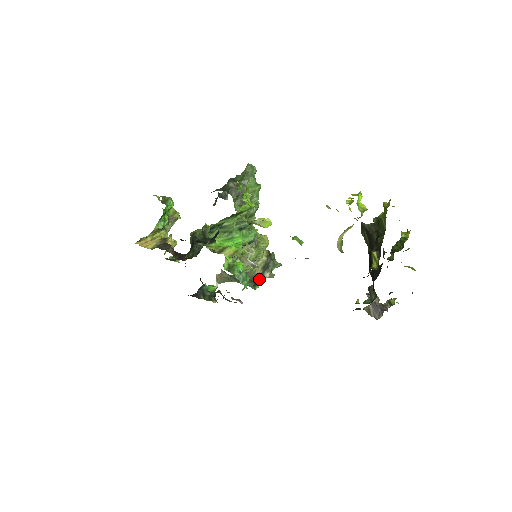
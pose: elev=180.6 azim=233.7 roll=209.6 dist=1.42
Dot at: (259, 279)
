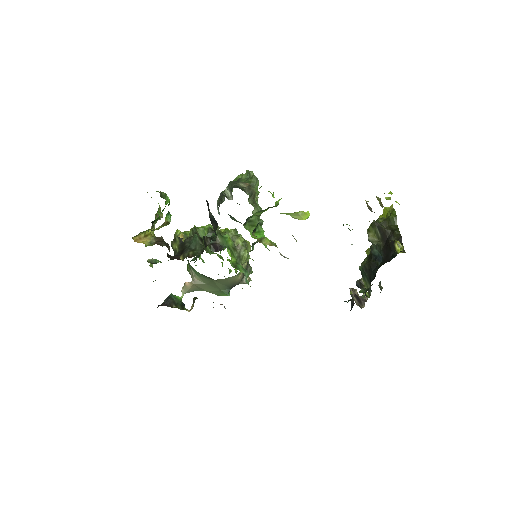
Dot at: occluded
